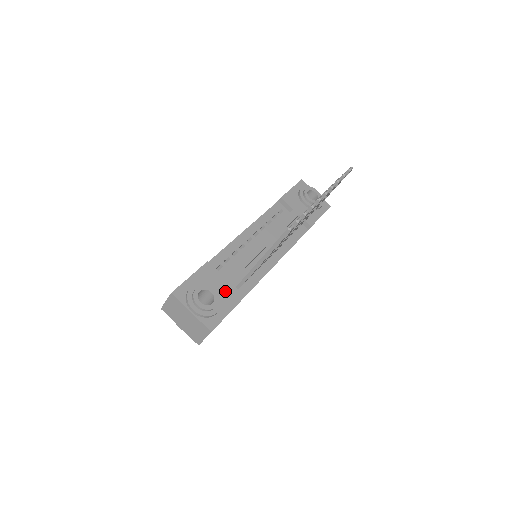
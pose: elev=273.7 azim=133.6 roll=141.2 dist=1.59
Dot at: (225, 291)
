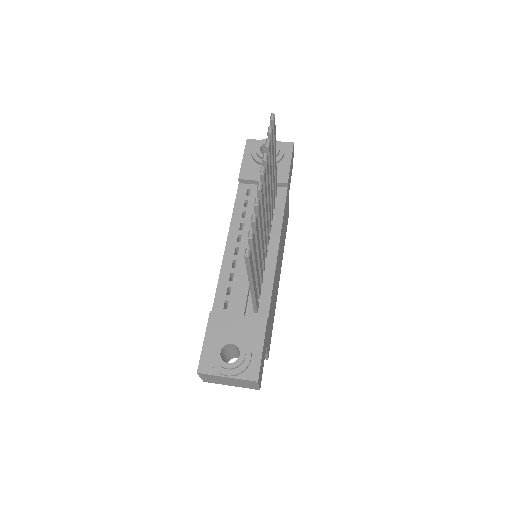
Dot at: (245, 328)
